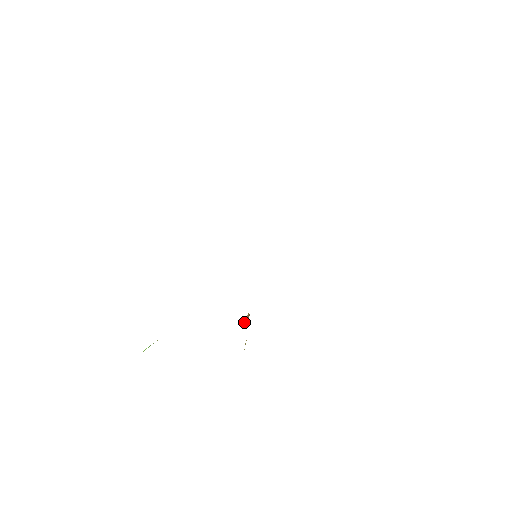
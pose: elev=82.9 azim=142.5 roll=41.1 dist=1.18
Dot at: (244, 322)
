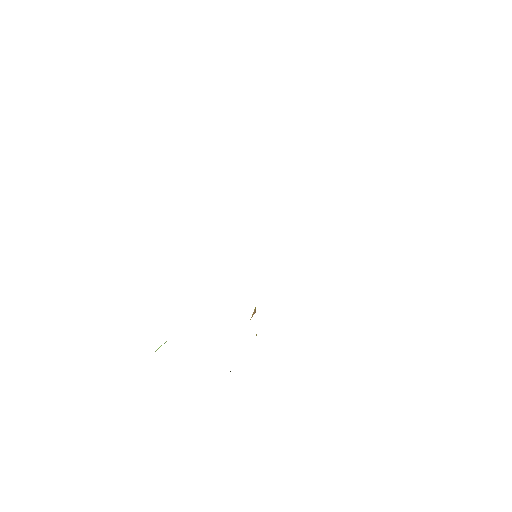
Dot at: occluded
